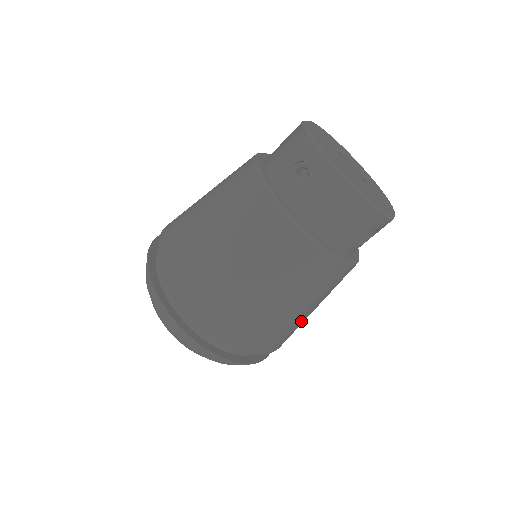
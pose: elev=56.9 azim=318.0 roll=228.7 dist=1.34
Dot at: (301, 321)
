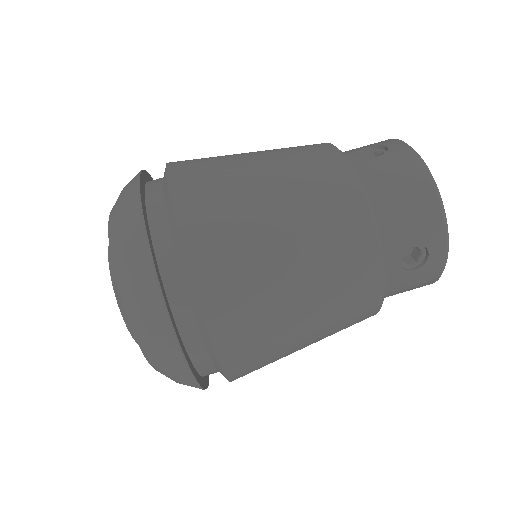
Dot at: (281, 328)
